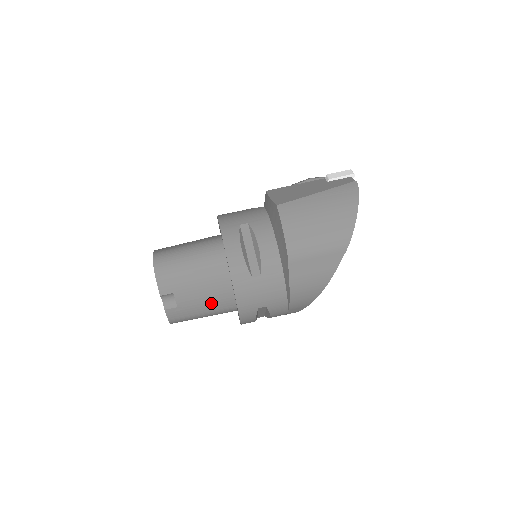
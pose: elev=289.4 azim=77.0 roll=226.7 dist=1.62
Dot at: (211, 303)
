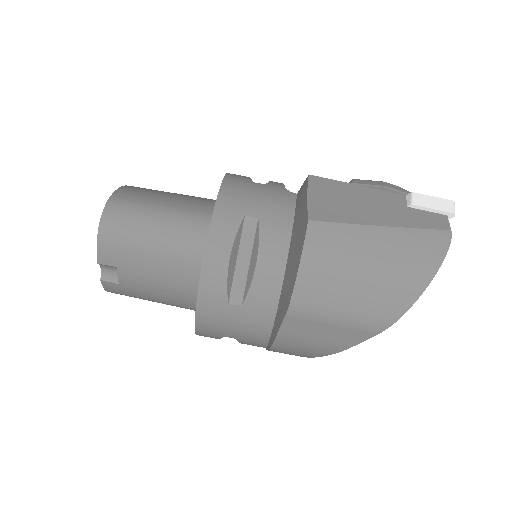
Dot at: (167, 296)
